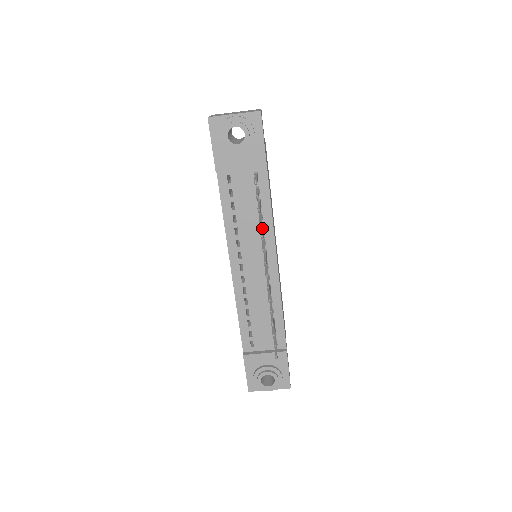
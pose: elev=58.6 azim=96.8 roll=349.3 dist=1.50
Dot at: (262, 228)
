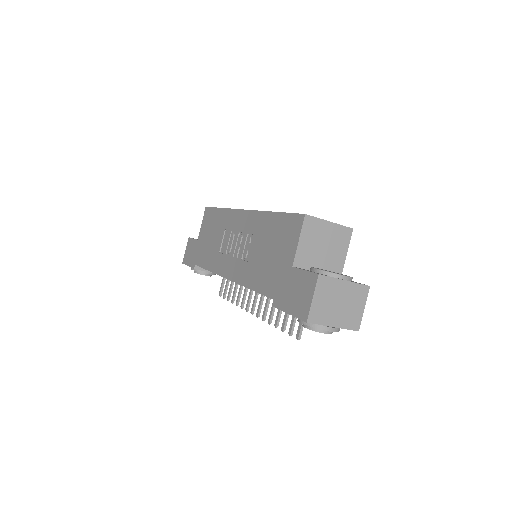
Dot at: occluded
